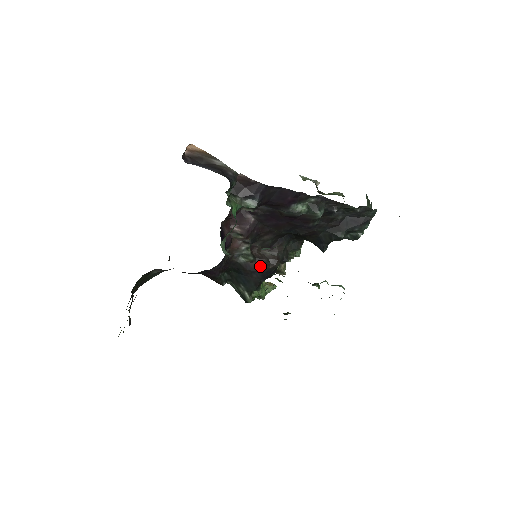
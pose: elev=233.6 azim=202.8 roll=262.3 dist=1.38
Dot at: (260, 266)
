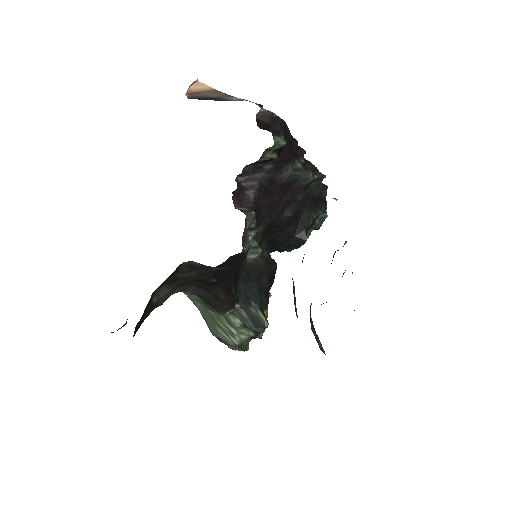
Dot at: (266, 265)
